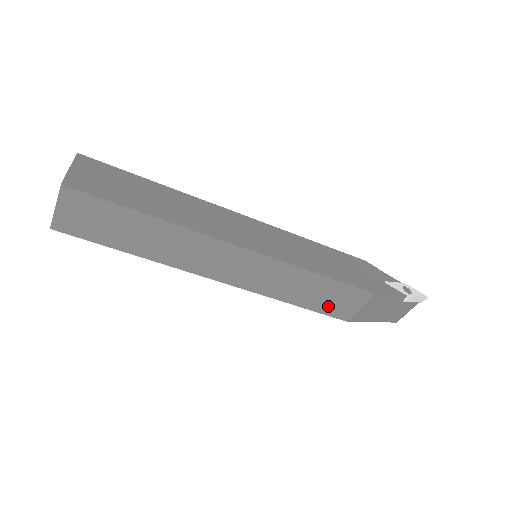
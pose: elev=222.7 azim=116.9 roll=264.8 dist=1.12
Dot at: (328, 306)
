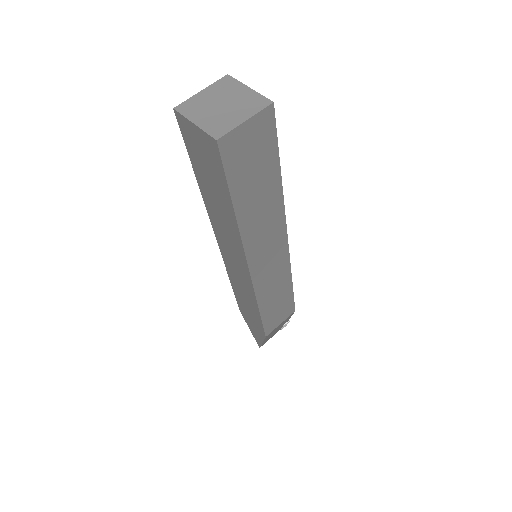
Dot at: (271, 317)
